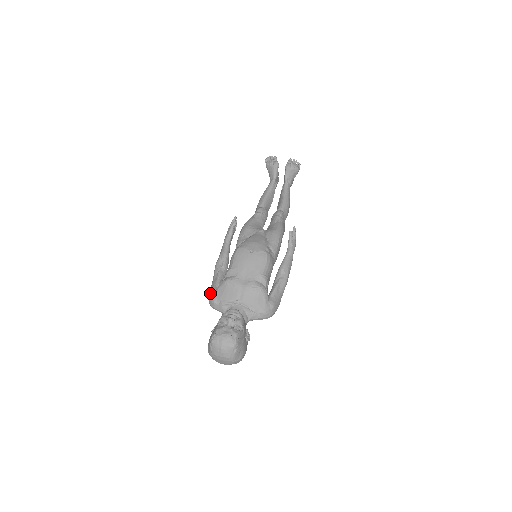
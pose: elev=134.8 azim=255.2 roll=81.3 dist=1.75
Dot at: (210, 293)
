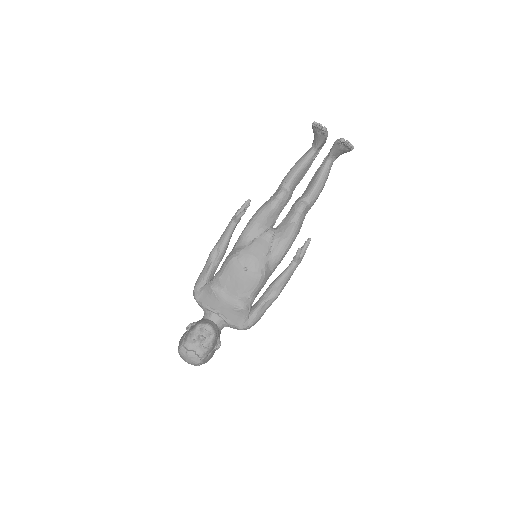
Dot at: (195, 287)
